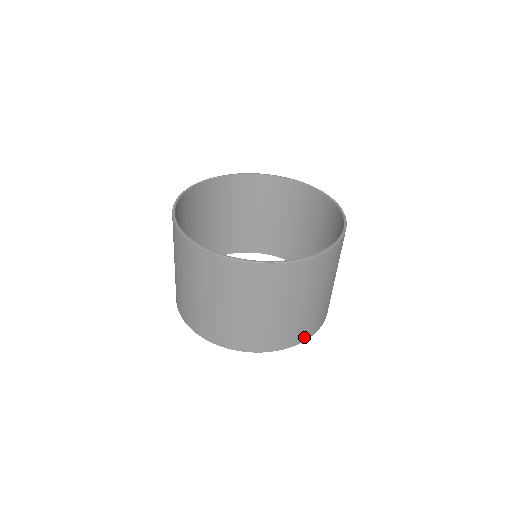
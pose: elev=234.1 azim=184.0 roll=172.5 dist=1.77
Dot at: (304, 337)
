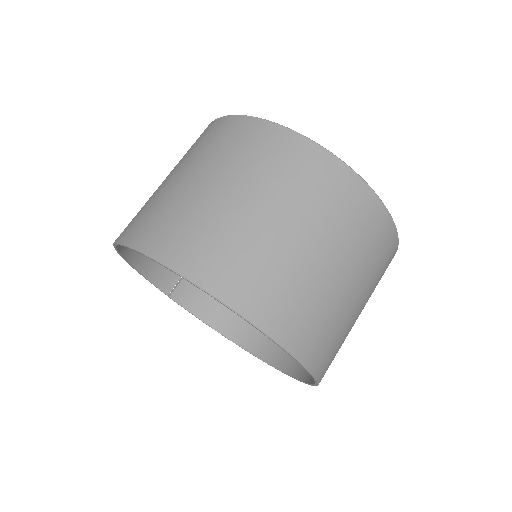
Dot at: (168, 254)
